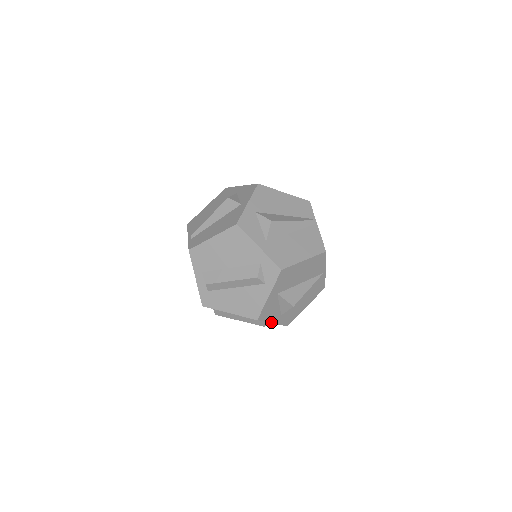
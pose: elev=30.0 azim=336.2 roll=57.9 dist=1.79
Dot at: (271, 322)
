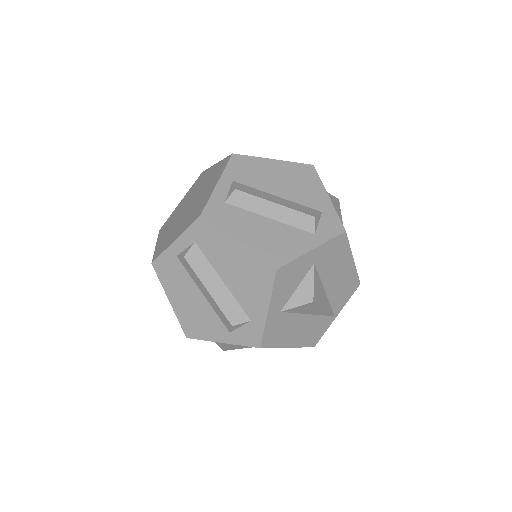
Dot at: (270, 305)
